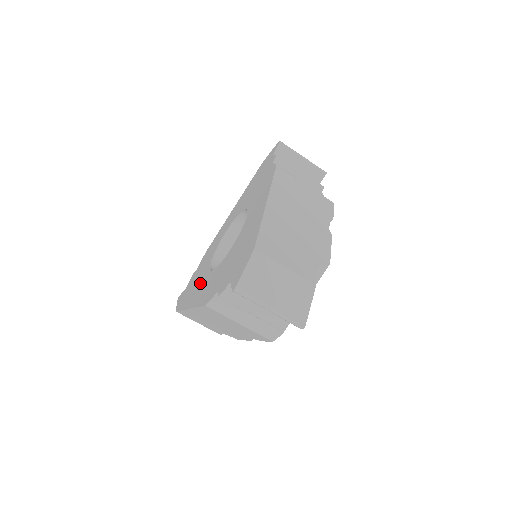
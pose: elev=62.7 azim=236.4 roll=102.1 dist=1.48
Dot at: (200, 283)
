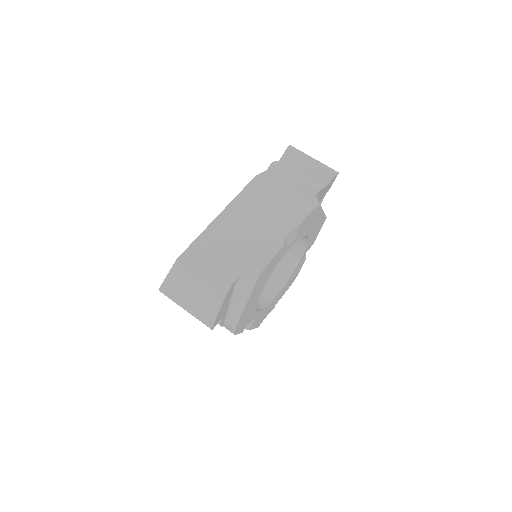
Dot at: occluded
